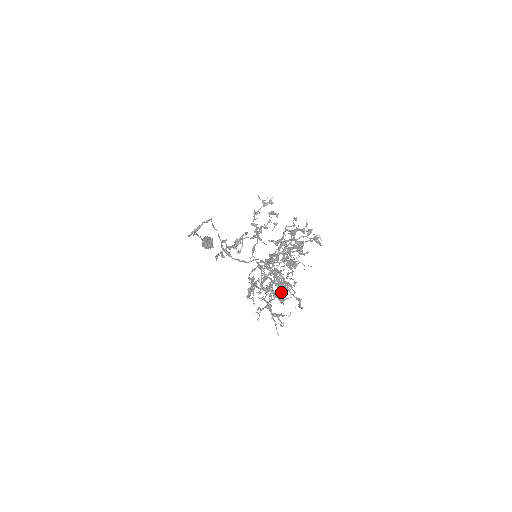
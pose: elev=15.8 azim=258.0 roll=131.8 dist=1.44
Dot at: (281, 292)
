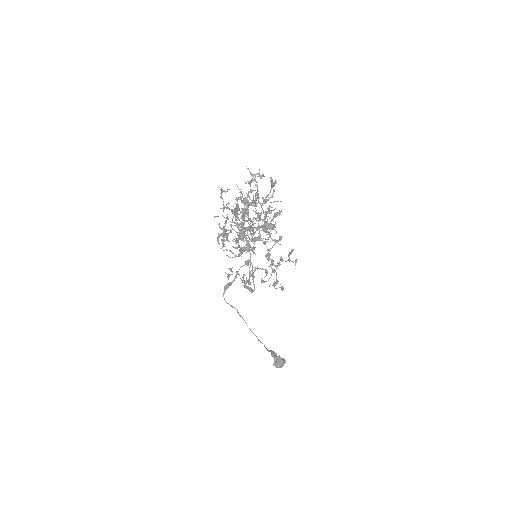
Dot at: (234, 209)
